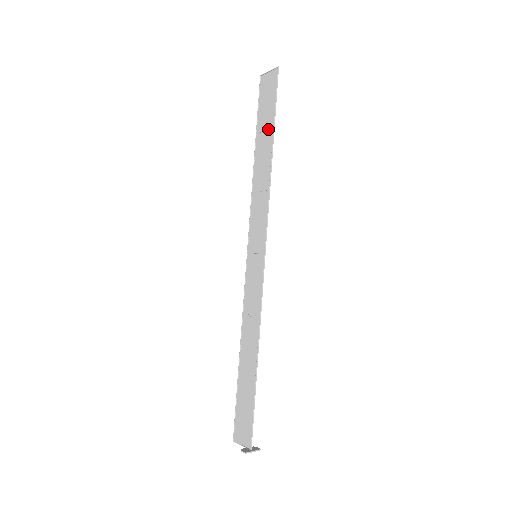
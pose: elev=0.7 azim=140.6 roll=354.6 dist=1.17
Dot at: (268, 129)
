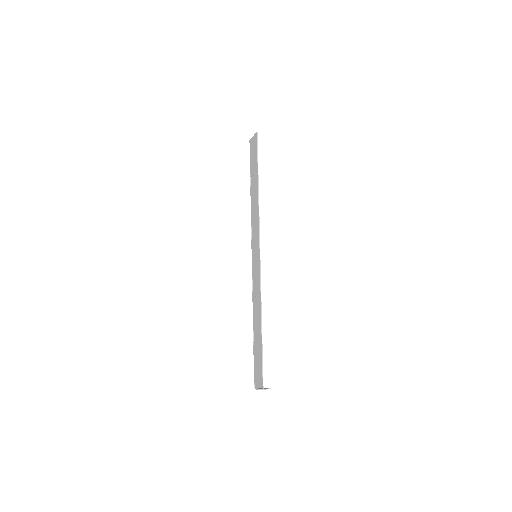
Dot at: (255, 172)
